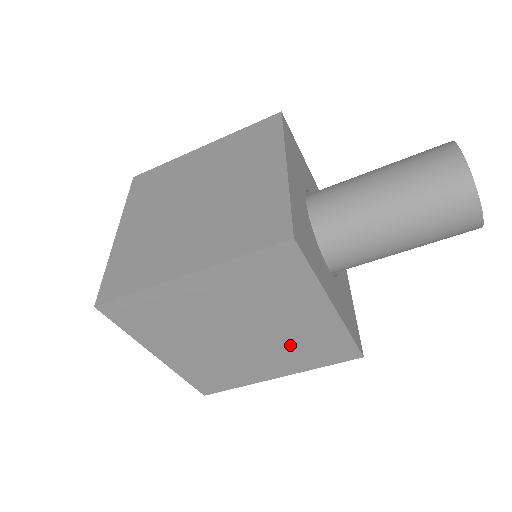
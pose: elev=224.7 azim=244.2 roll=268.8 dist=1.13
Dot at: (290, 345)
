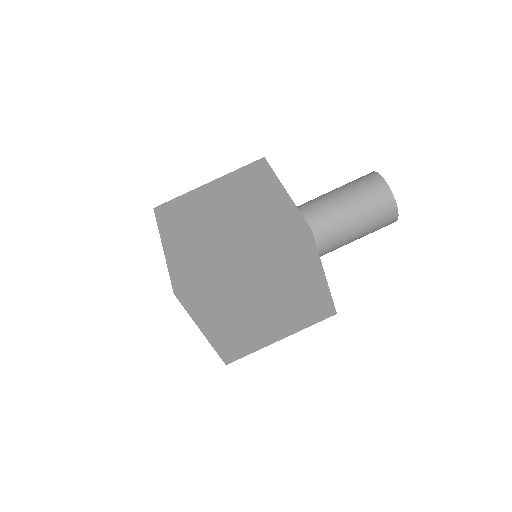
Dot at: (256, 224)
